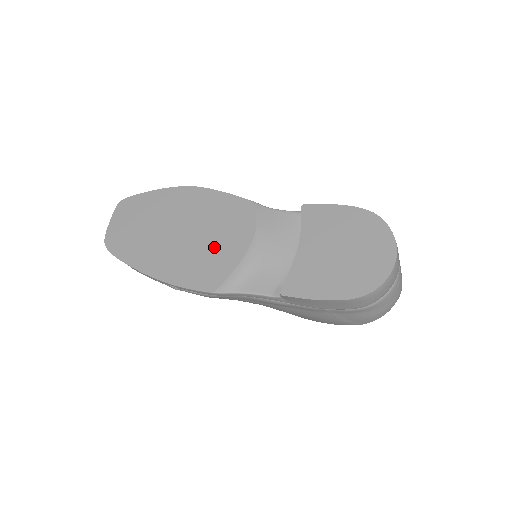
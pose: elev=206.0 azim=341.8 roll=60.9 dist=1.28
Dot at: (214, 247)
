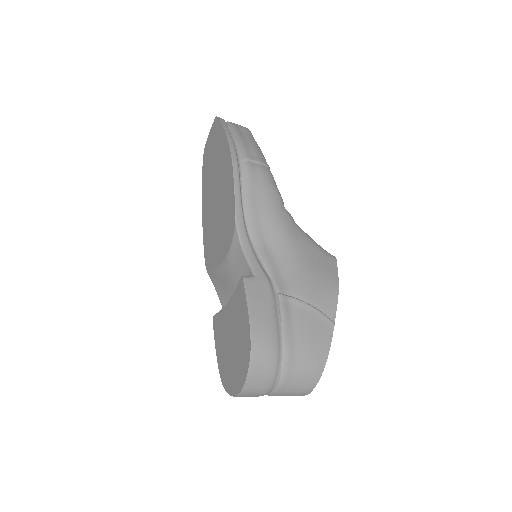
Dot at: (216, 235)
